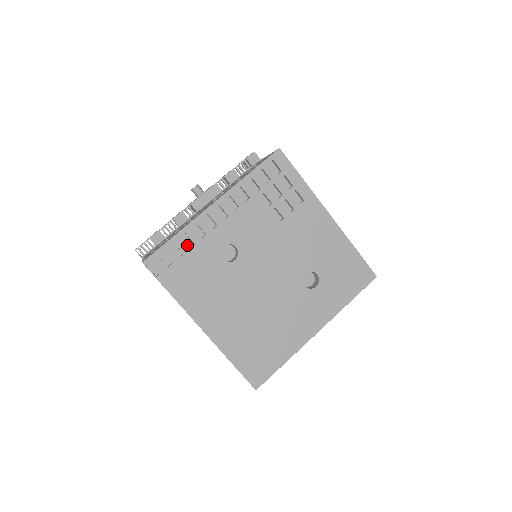
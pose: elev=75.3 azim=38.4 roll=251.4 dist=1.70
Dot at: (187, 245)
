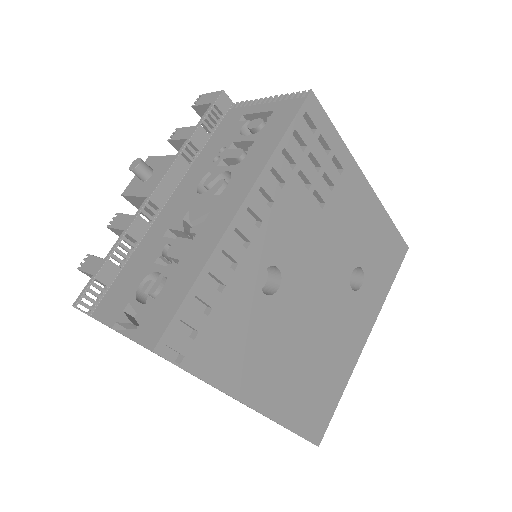
Dot at: (215, 291)
